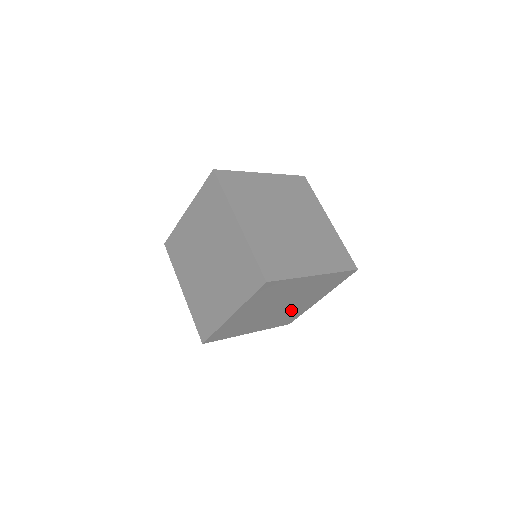
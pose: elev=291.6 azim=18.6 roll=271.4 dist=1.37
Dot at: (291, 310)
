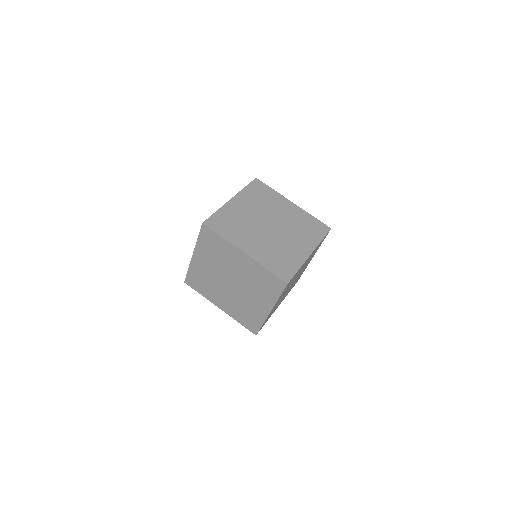
Dot at: occluded
